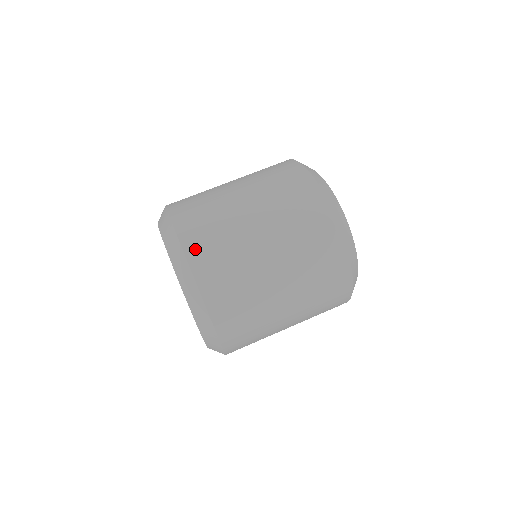
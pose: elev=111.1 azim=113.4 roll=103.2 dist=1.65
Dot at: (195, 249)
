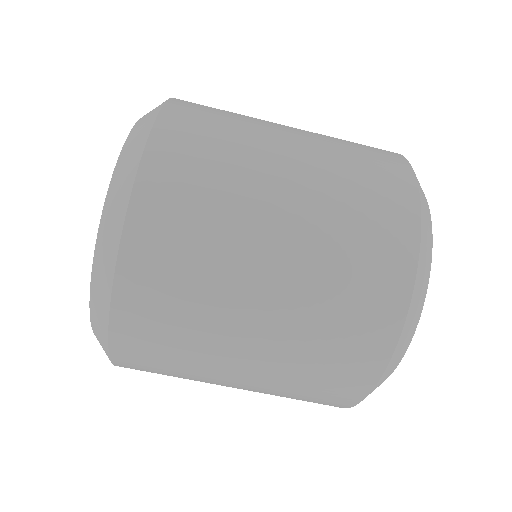
Dot at: (168, 147)
